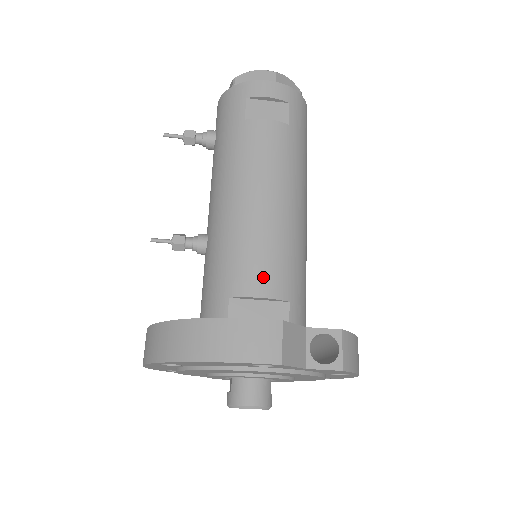
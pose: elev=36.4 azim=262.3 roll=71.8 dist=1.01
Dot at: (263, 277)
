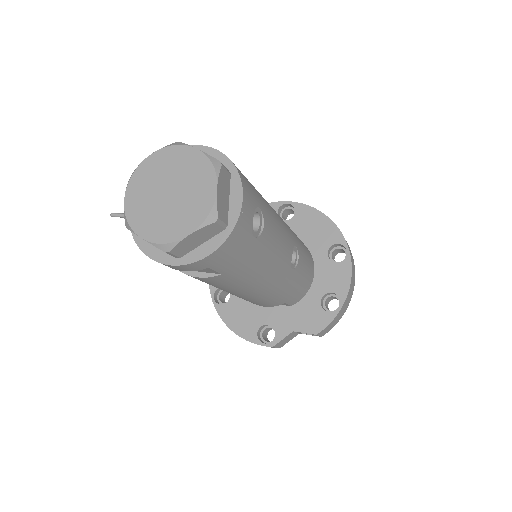
Dot at: occluded
